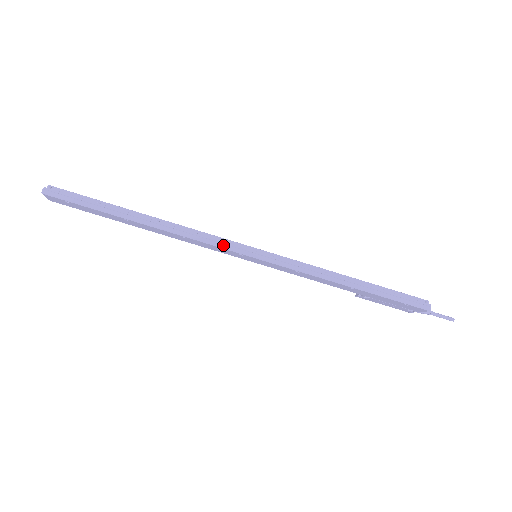
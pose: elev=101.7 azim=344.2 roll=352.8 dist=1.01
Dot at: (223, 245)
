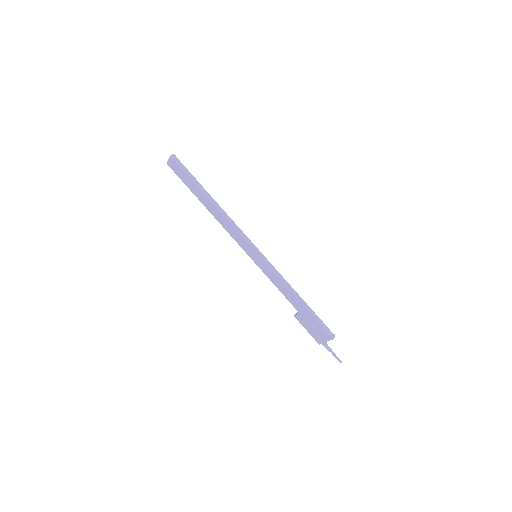
Dot at: (245, 237)
